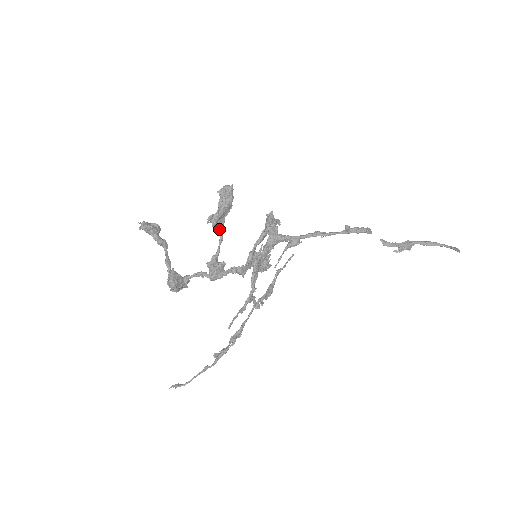
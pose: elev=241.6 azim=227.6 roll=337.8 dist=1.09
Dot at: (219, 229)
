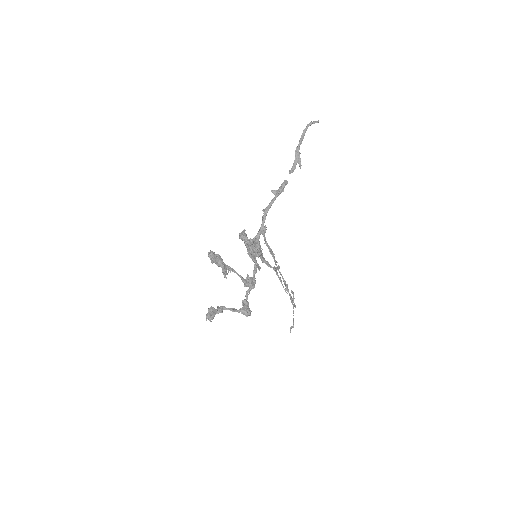
Dot at: occluded
